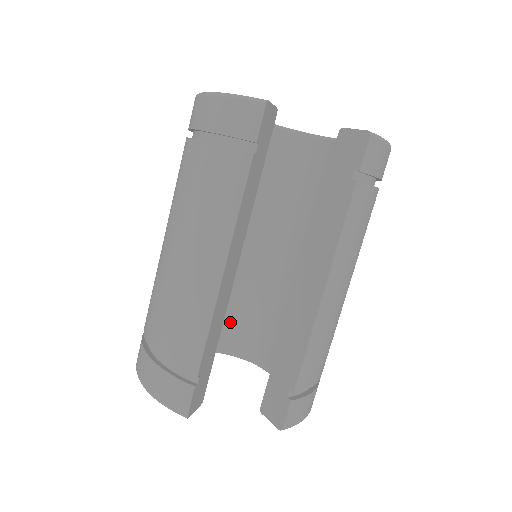
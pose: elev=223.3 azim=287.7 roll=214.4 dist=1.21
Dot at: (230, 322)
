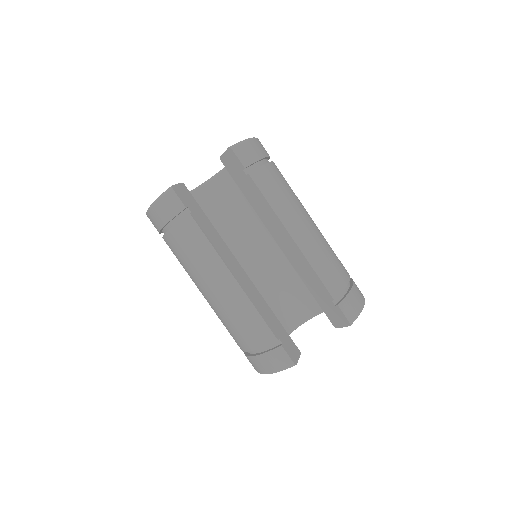
Dot at: (287, 303)
